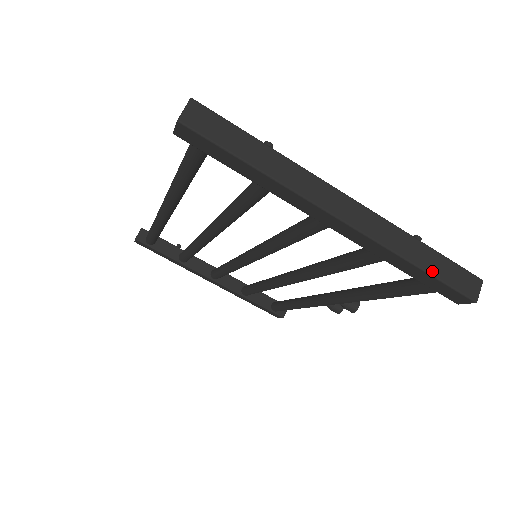
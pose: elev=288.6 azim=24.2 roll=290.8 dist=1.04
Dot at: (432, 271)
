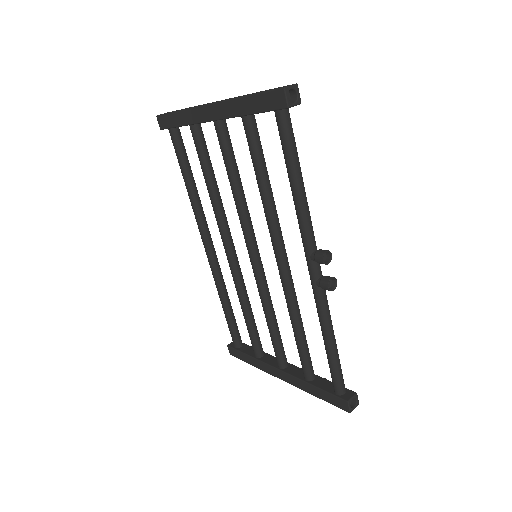
Dot at: (255, 93)
